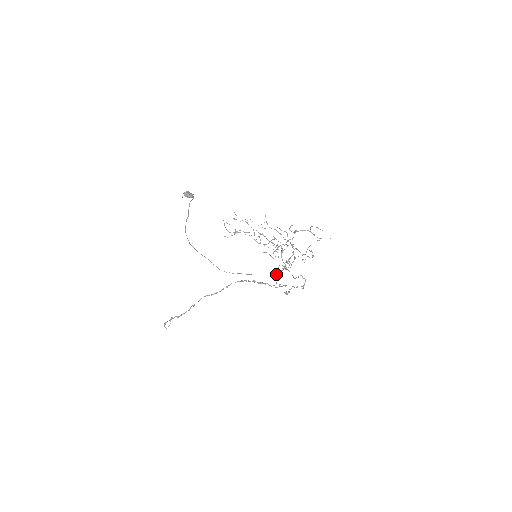
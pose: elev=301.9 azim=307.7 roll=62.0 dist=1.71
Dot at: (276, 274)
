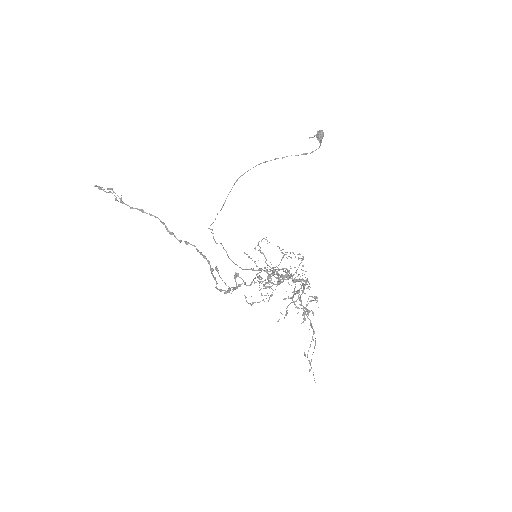
Dot at: (253, 268)
